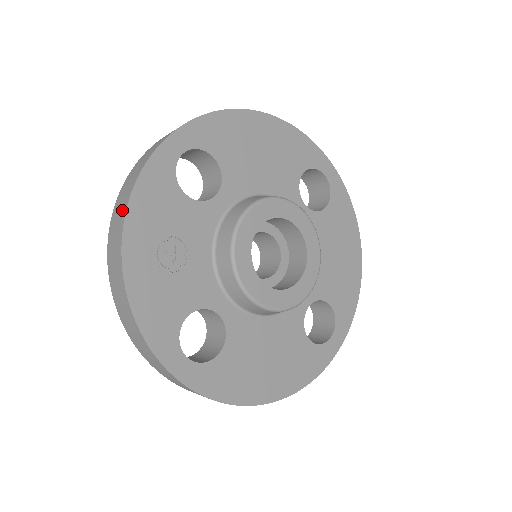
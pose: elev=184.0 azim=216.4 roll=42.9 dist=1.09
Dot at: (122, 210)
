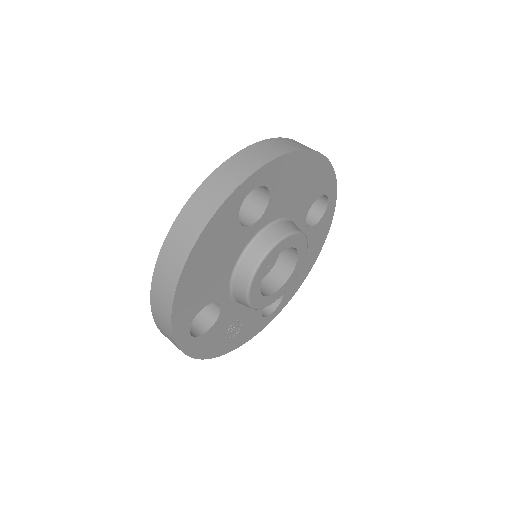
Dot at: occluded
